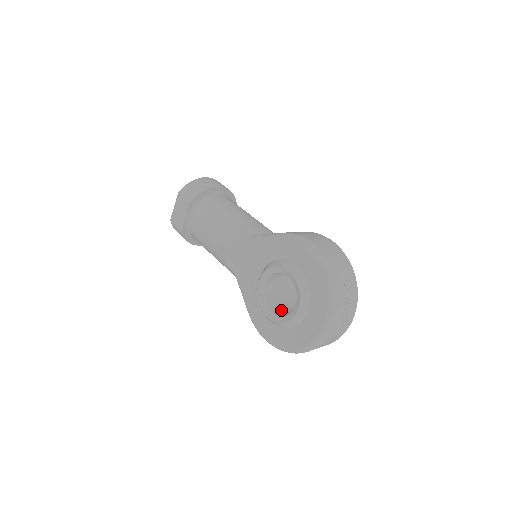
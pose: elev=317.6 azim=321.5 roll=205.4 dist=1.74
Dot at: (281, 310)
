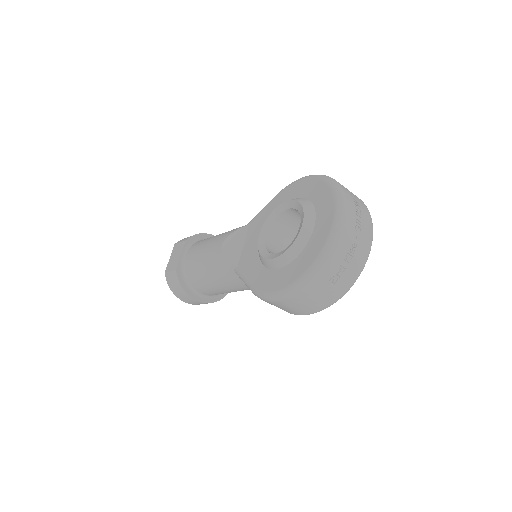
Dot at: occluded
